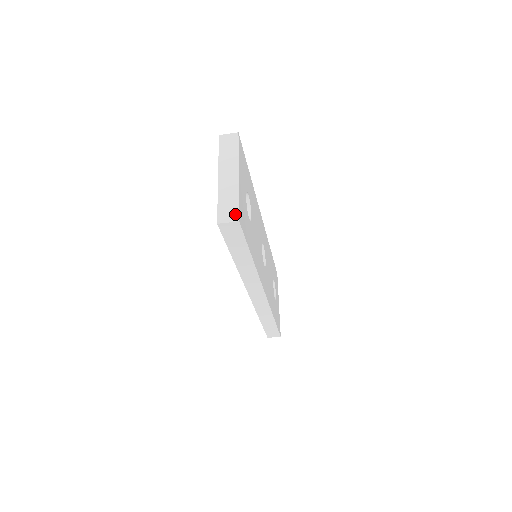
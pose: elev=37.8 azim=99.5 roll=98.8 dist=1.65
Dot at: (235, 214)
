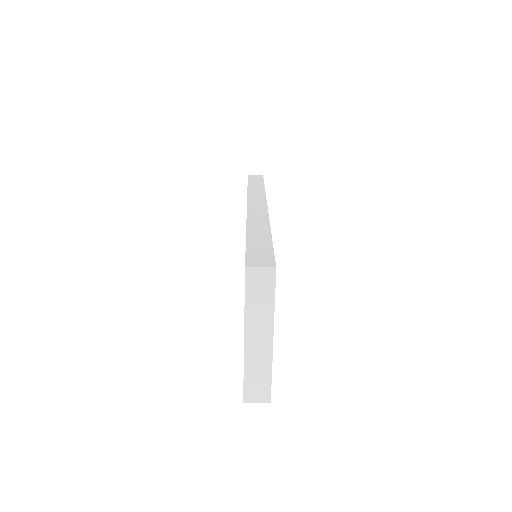
Dot at: (266, 394)
